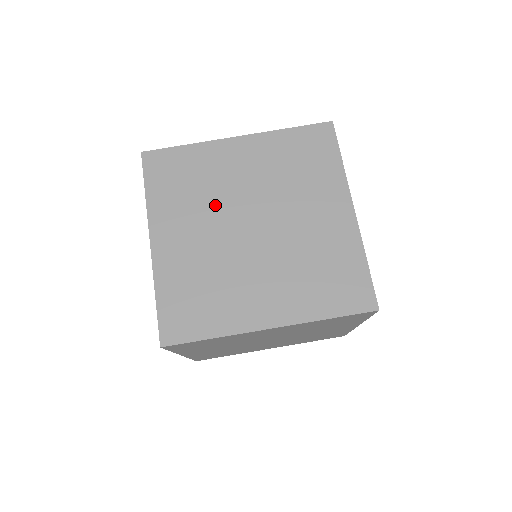
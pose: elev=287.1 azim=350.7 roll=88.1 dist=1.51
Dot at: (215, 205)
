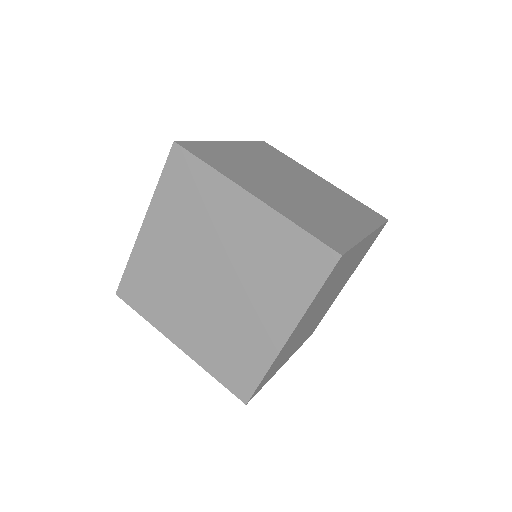
Dot at: (197, 238)
